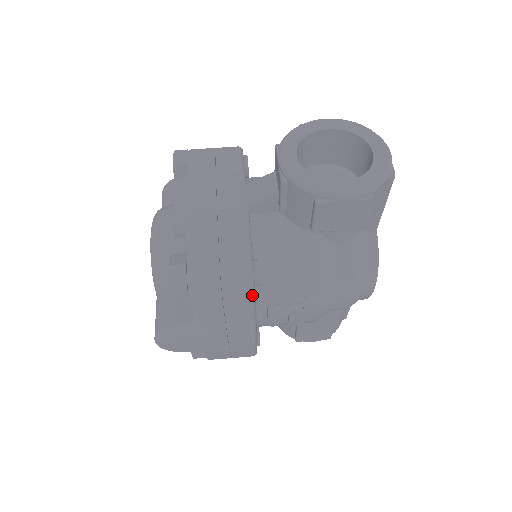
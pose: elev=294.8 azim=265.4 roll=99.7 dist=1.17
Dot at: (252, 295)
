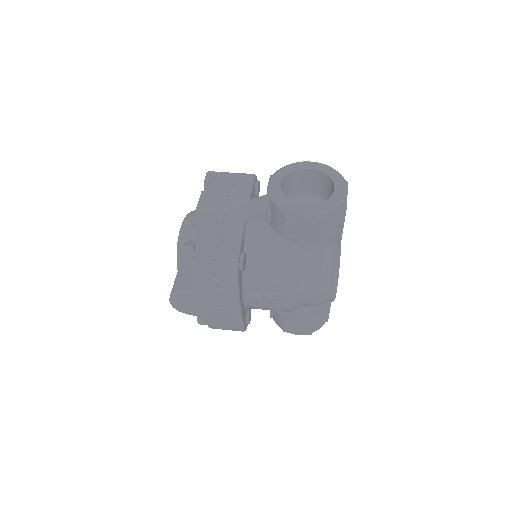
Dot at: (236, 276)
